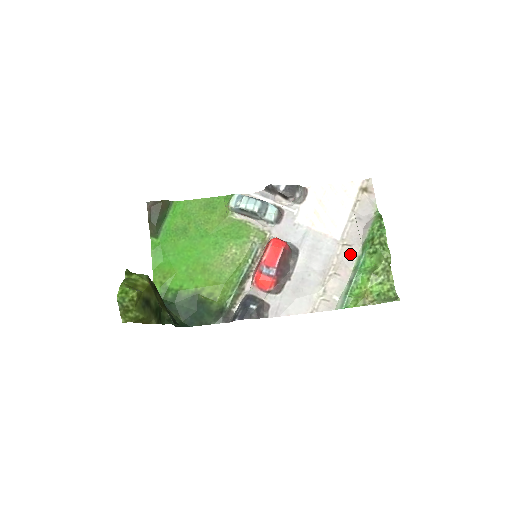
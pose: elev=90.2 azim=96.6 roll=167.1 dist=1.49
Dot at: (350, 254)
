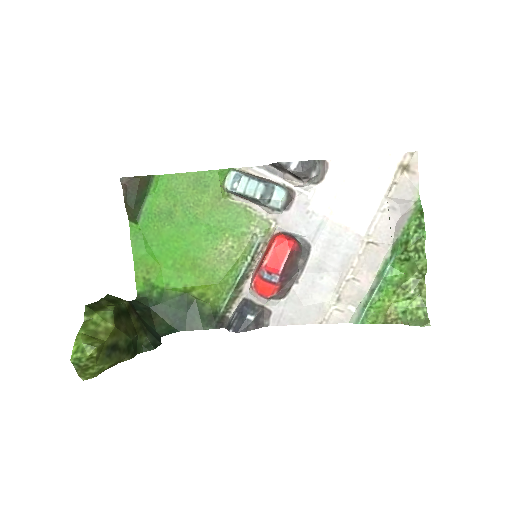
Dot at: (375, 255)
